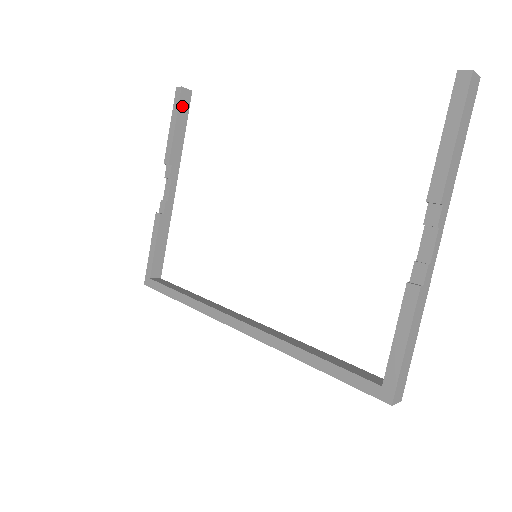
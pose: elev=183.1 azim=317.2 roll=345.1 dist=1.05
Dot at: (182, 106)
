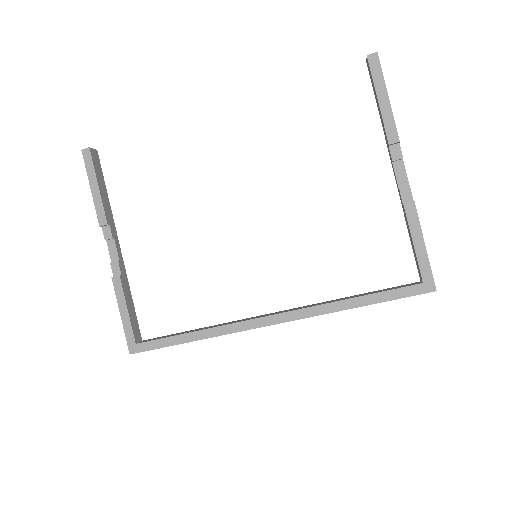
Dot at: (96, 166)
